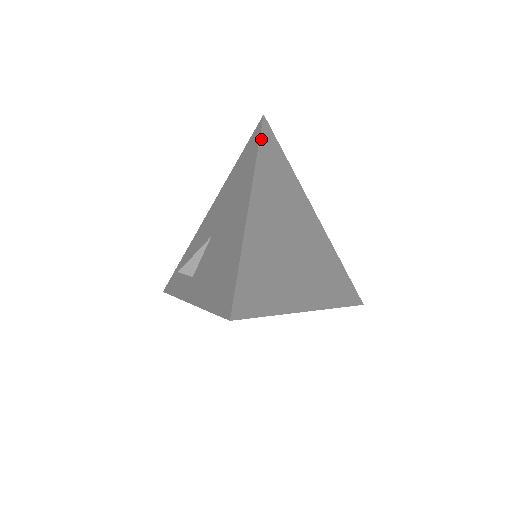
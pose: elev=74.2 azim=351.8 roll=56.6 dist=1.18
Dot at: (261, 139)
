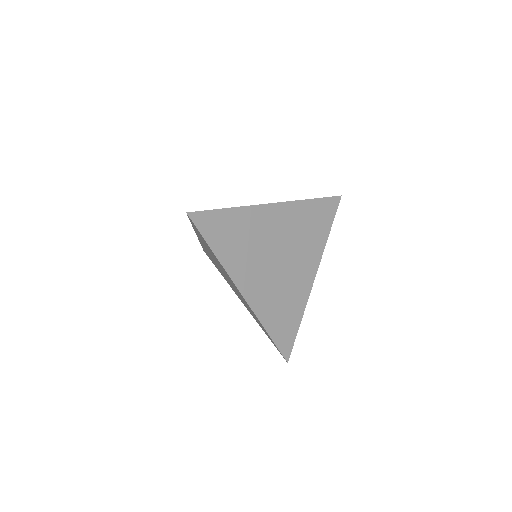
Dot at: (322, 199)
